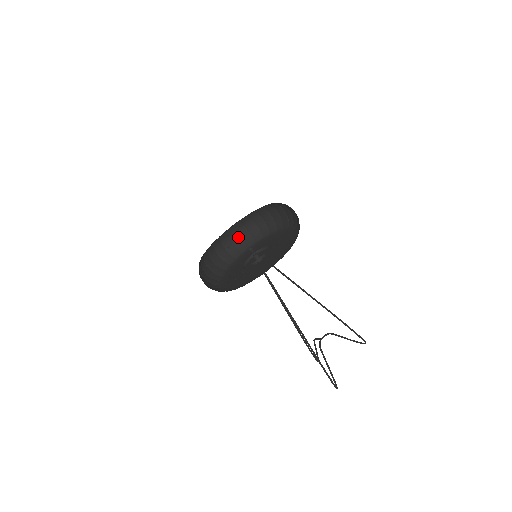
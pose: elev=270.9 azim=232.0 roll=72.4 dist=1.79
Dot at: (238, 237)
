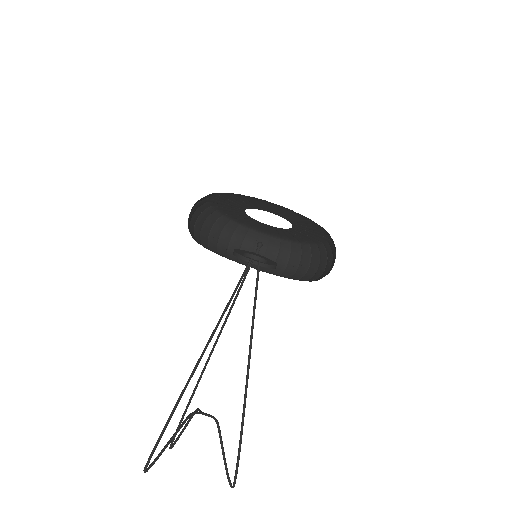
Dot at: (262, 254)
